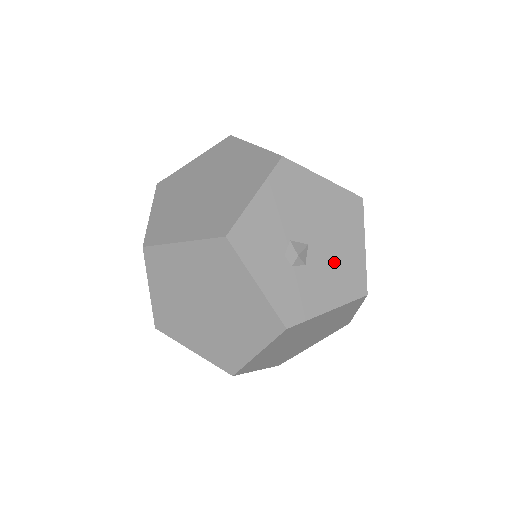
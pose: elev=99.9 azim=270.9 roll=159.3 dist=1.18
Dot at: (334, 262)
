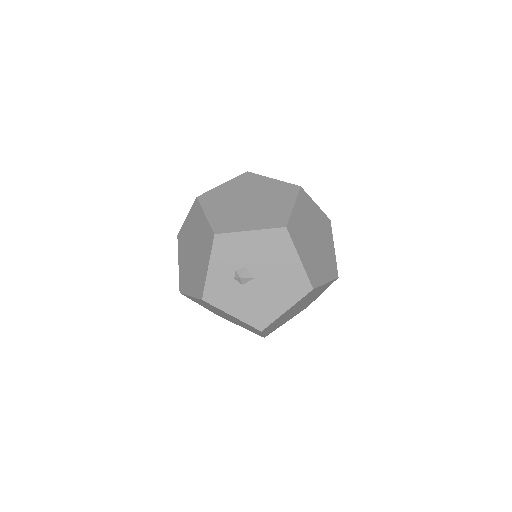
Dot at: (260, 299)
